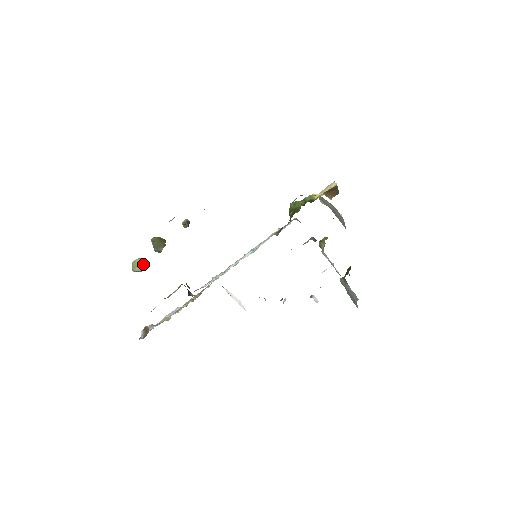
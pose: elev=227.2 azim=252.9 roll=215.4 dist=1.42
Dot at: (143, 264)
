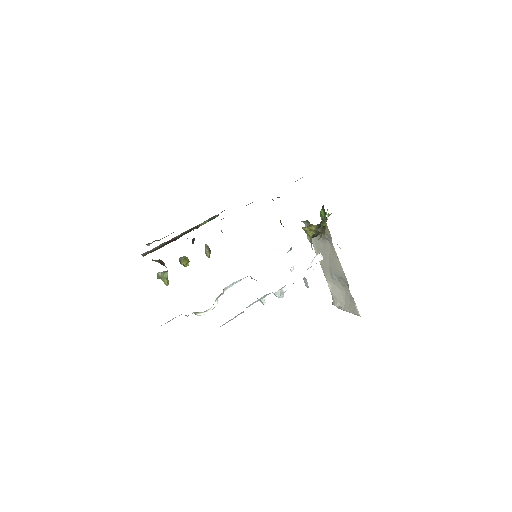
Dot at: (167, 271)
